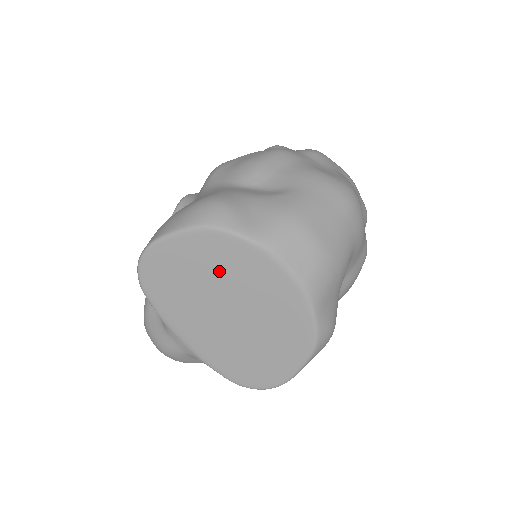
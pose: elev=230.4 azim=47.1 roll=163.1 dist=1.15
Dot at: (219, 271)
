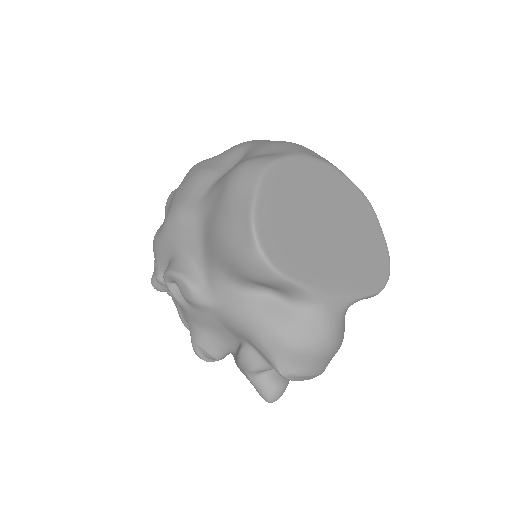
Dot at: (300, 198)
